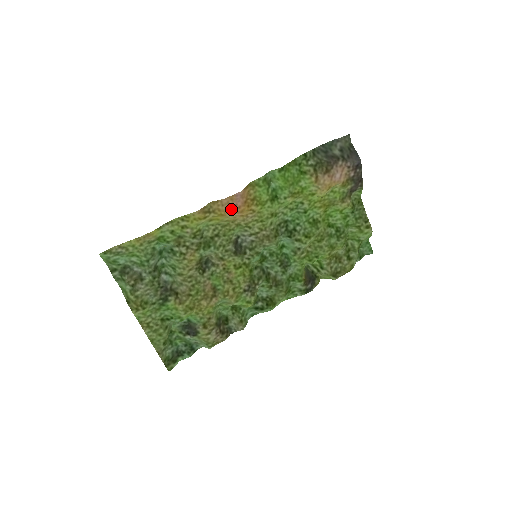
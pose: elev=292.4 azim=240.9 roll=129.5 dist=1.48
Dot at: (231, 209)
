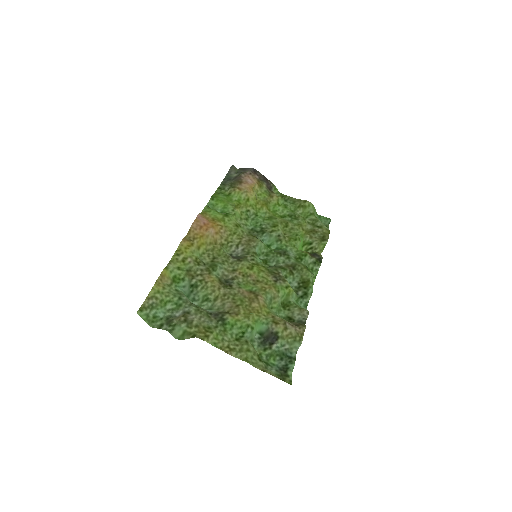
Dot at: (203, 228)
